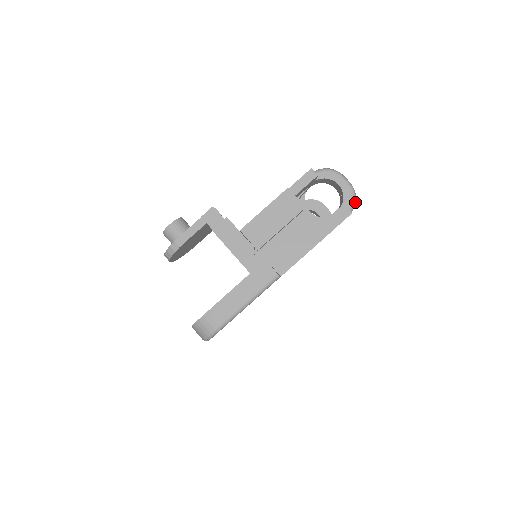
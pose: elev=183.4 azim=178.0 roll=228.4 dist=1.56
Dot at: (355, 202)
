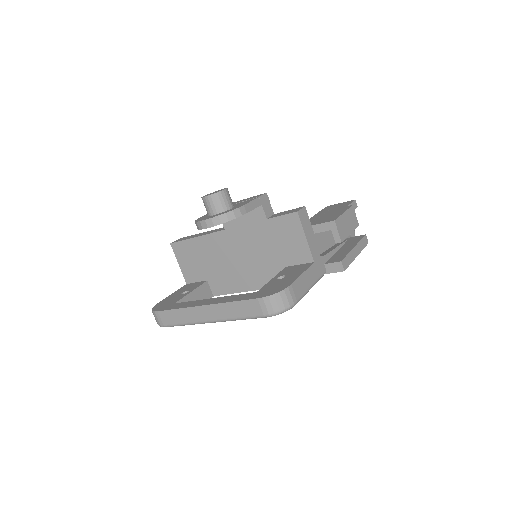
Dot at: occluded
